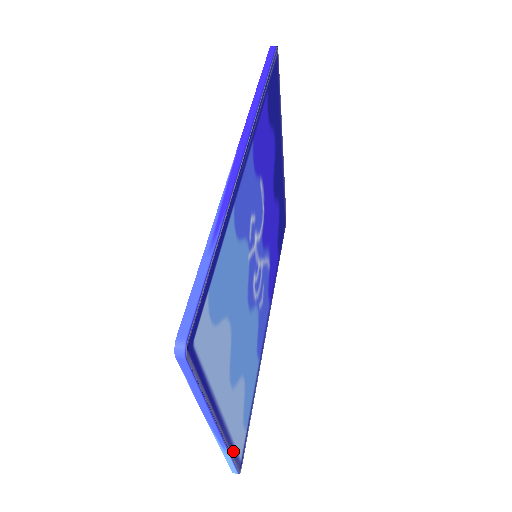
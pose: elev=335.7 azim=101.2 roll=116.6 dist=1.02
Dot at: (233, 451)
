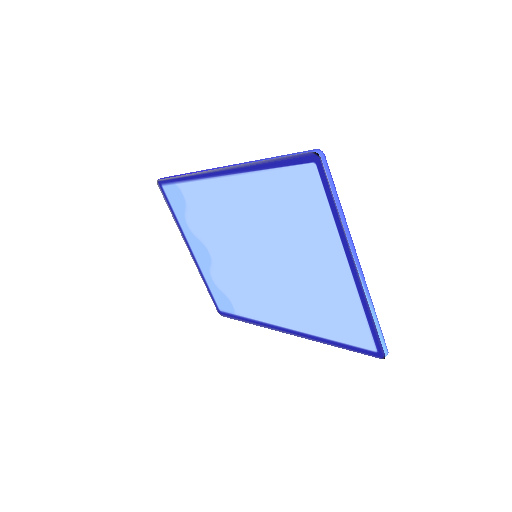
Dot at: occluded
